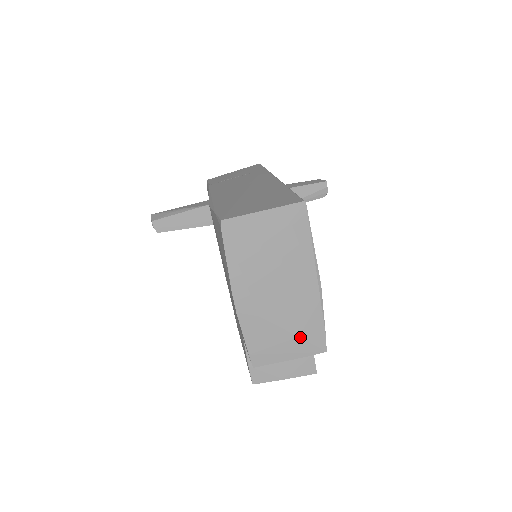
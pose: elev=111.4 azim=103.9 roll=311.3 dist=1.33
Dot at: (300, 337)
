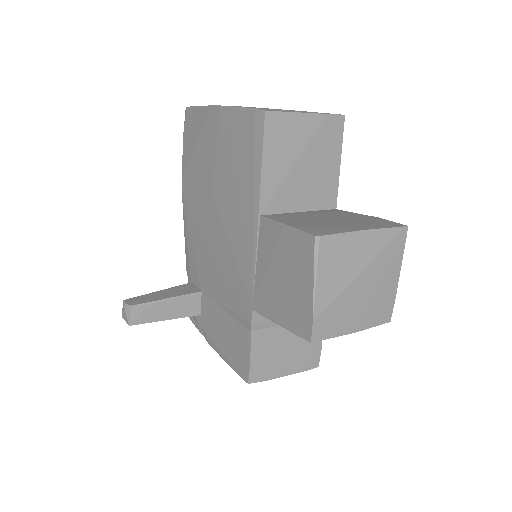
Dot at: occluded
